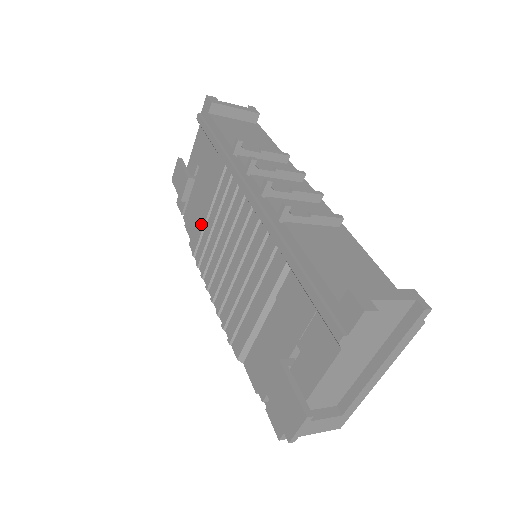
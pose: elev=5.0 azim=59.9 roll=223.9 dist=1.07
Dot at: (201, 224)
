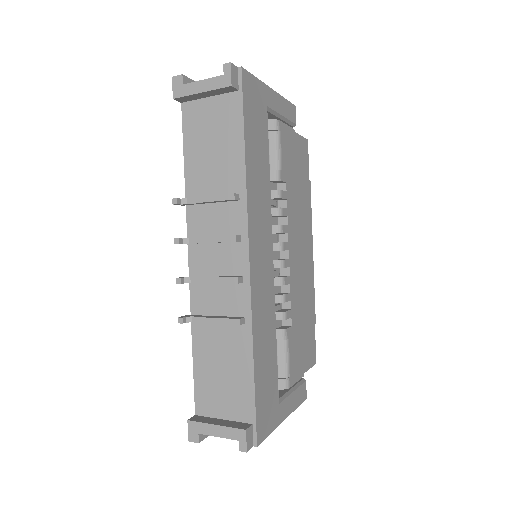
Dot at: occluded
